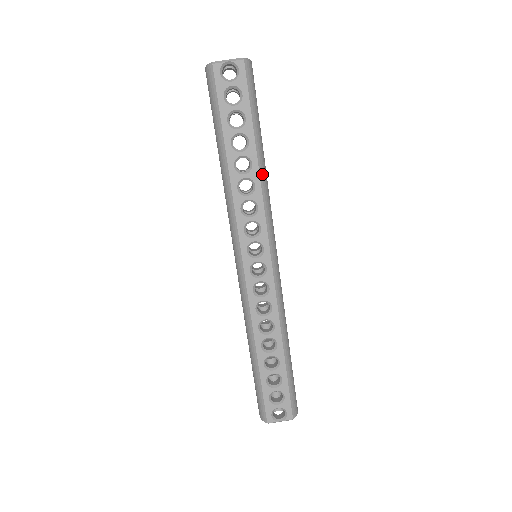
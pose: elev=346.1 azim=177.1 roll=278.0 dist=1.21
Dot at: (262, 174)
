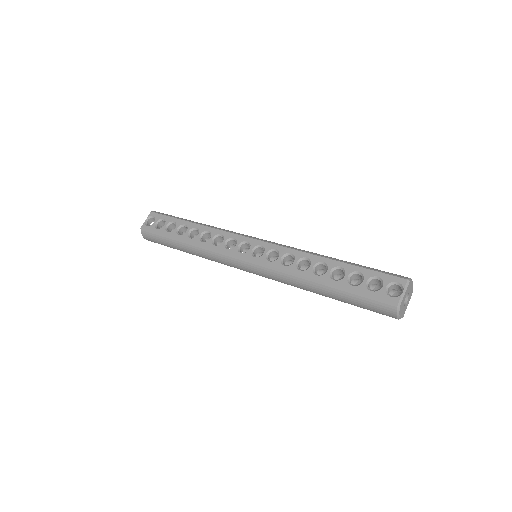
Dot at: (207, 226)
